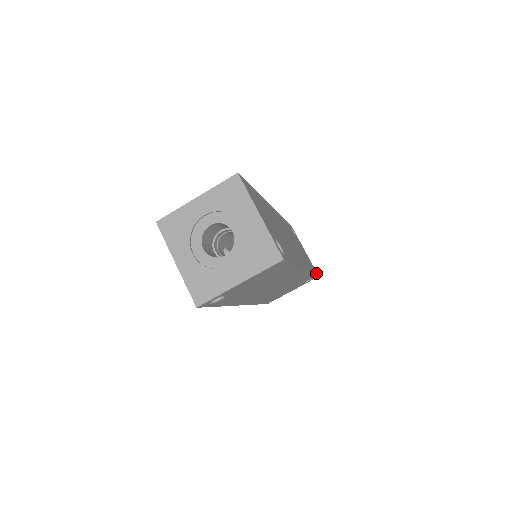
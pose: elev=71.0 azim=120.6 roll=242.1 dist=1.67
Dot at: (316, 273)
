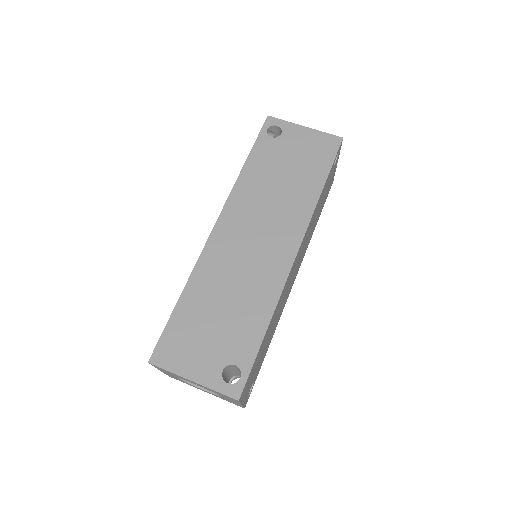
Dot at: (246, 384)
